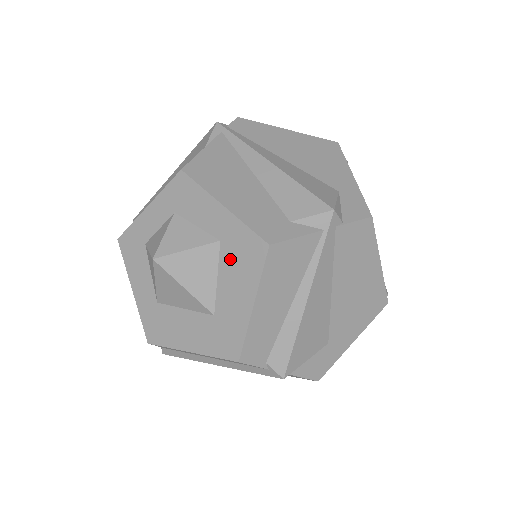
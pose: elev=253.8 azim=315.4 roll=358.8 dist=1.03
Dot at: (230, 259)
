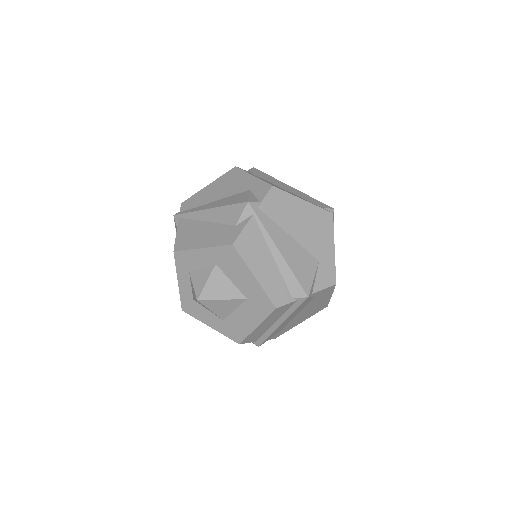
Dot at: (227, 267)
